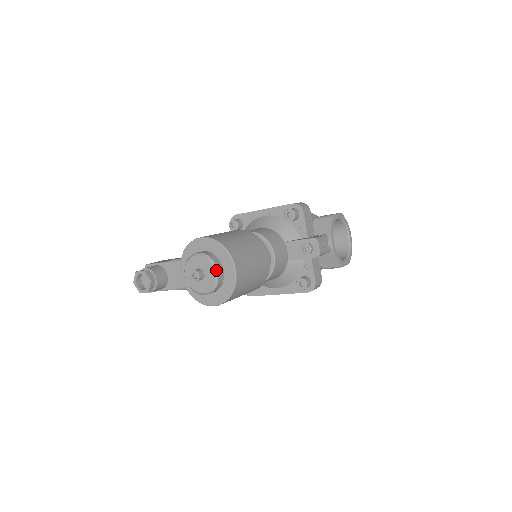
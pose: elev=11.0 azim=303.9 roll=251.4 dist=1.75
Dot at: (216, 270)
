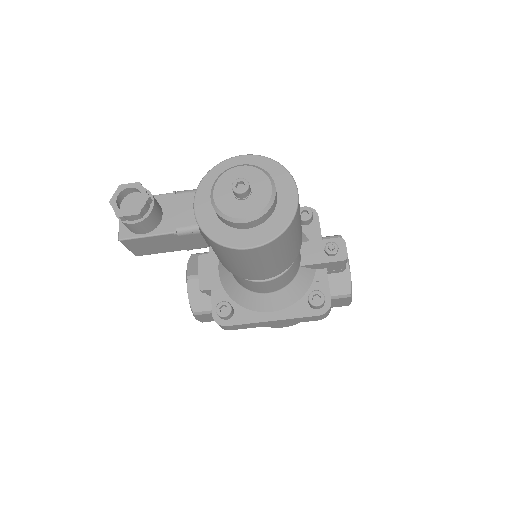
Dot at: (273, 185)
